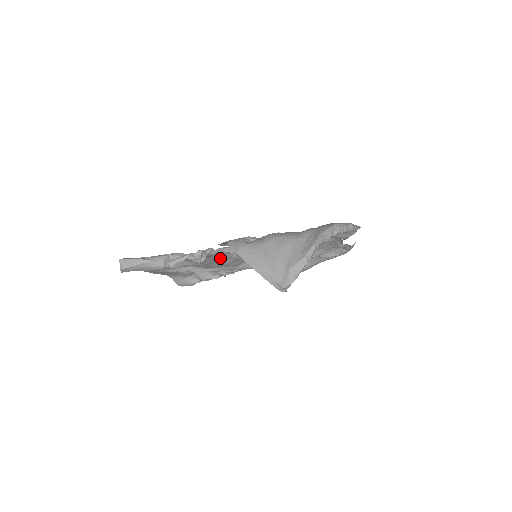
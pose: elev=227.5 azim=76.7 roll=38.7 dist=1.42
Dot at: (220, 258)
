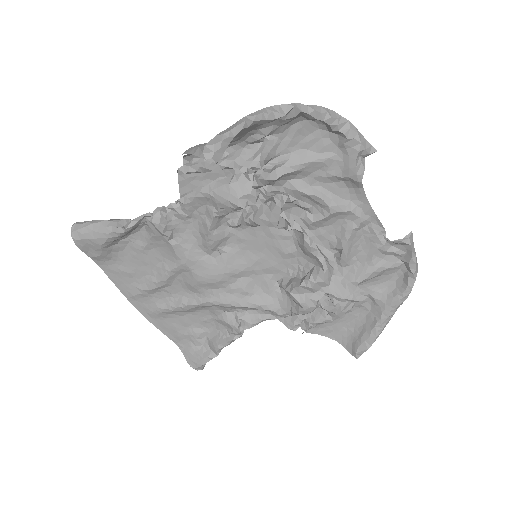
Dot at: (205, 254)
